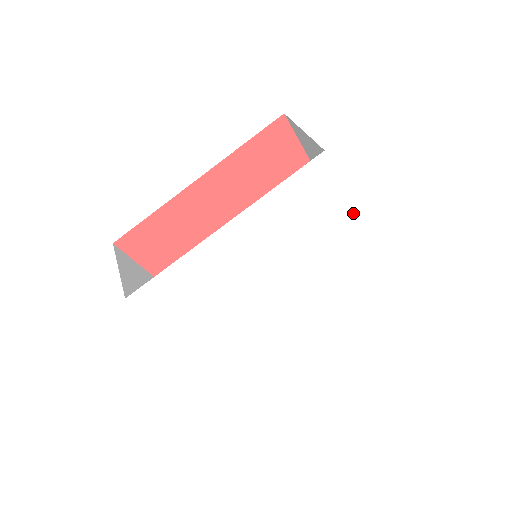
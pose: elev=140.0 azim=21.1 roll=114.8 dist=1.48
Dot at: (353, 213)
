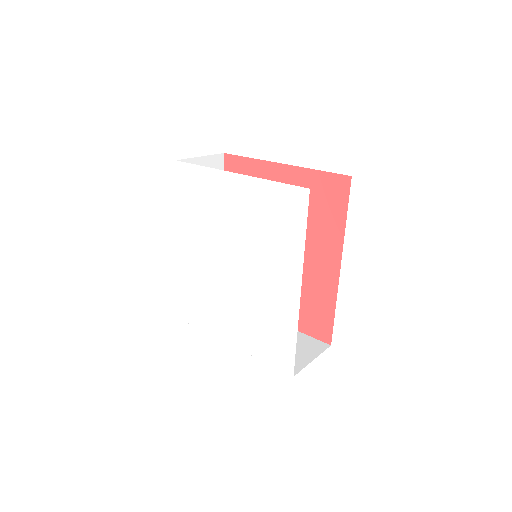
Dot at: (228, 174)
